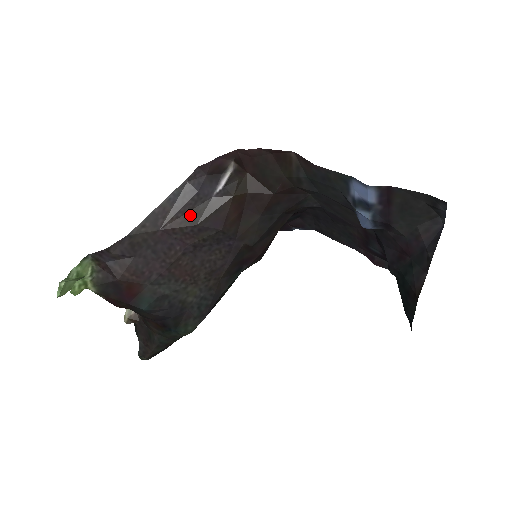
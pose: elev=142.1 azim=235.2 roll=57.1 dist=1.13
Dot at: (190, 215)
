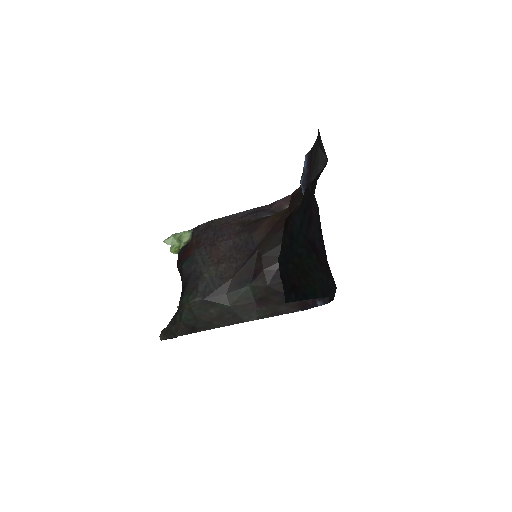
Dot at: (245, 222)
